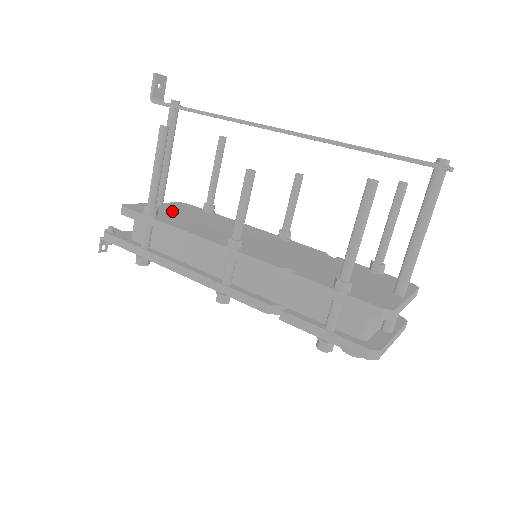
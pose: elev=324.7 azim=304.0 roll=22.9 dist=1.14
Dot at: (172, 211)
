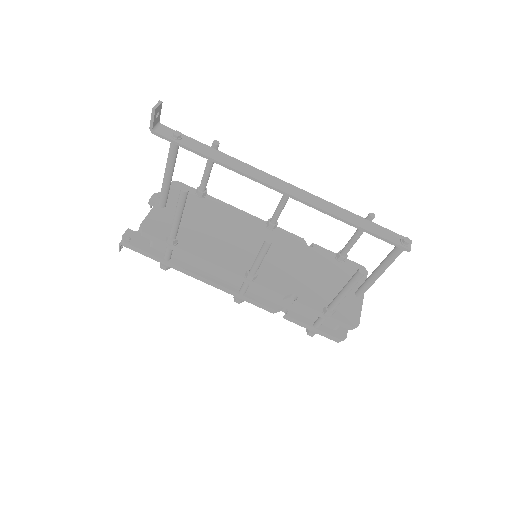
Dot at: occluded
